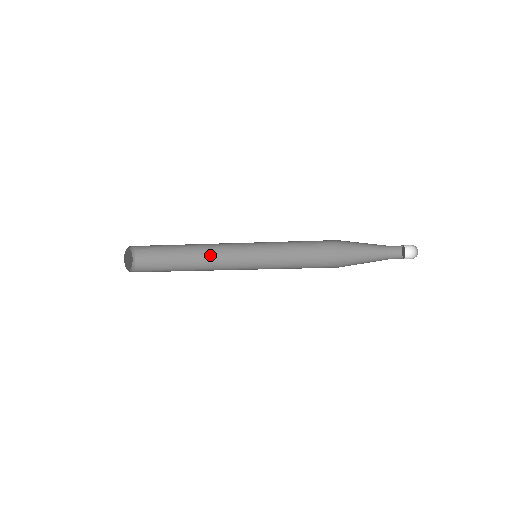
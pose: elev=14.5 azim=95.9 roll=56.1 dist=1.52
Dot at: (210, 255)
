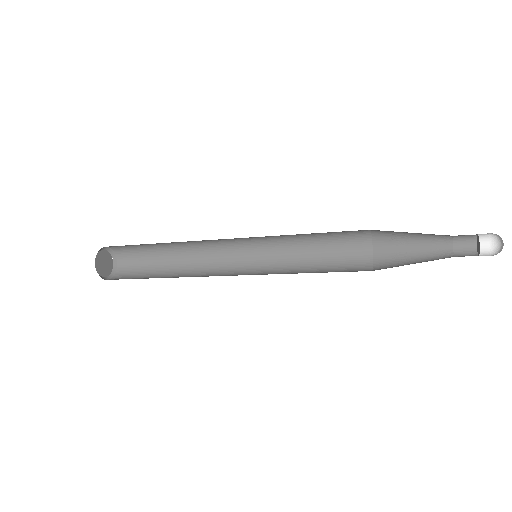
Dot at: (202, 267)
